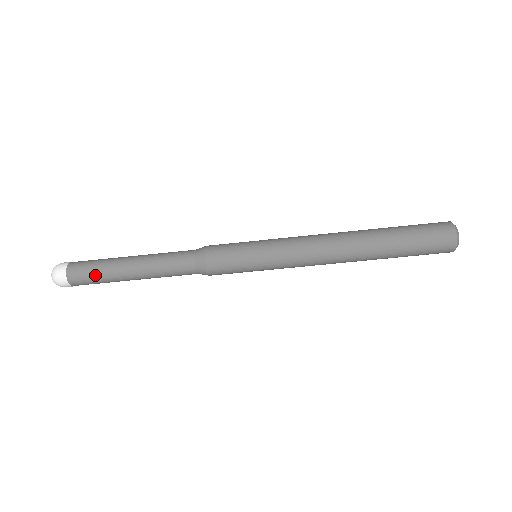
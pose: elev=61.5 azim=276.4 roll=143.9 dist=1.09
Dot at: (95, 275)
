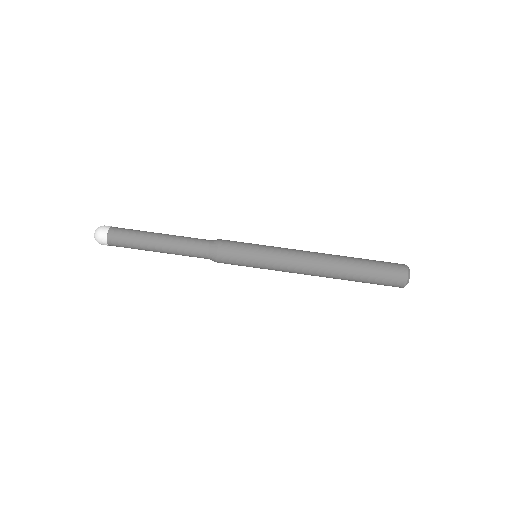
Dot at: (129, 241)
